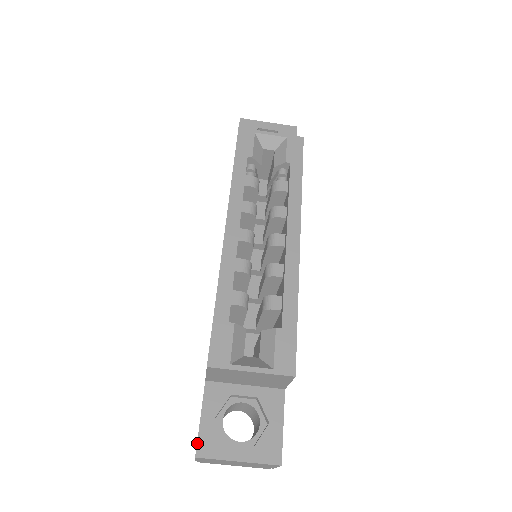
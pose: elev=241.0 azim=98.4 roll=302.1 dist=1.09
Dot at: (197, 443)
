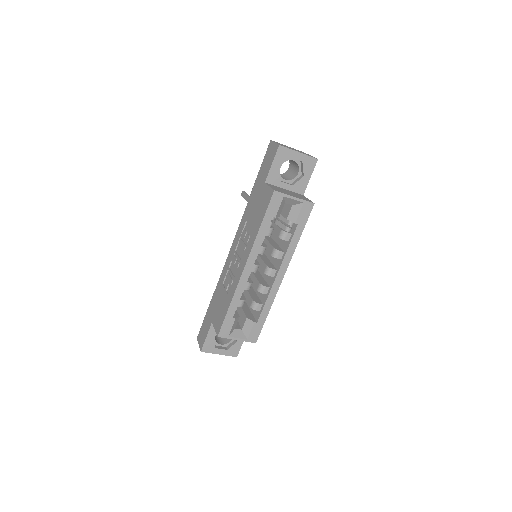
Dot at: (203, 347)
